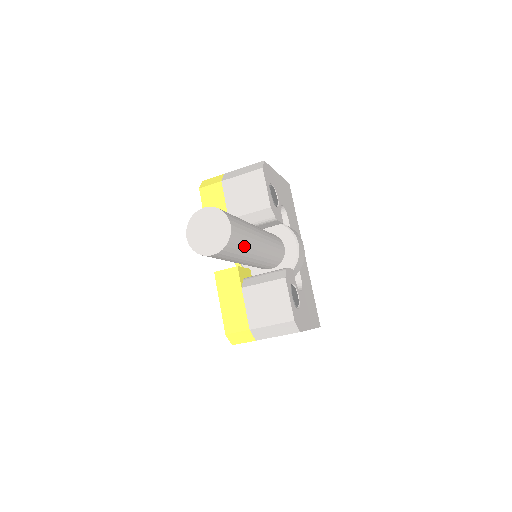
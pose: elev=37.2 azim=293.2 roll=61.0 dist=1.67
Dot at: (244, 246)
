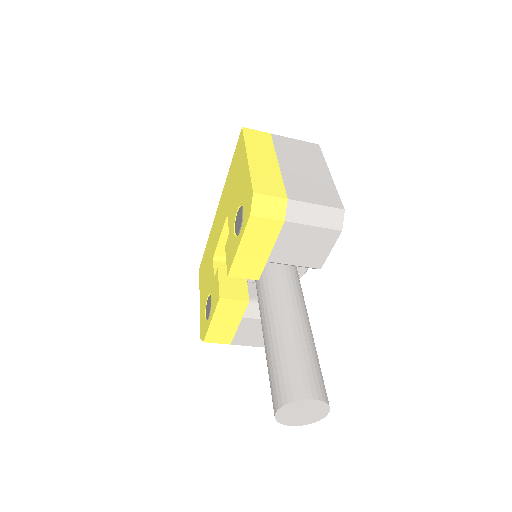
Dot at: occluded
